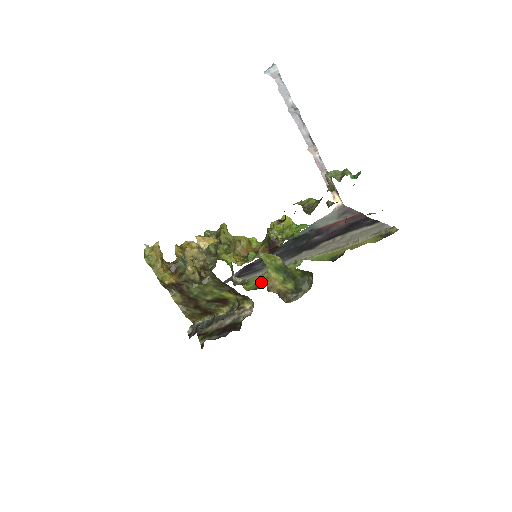
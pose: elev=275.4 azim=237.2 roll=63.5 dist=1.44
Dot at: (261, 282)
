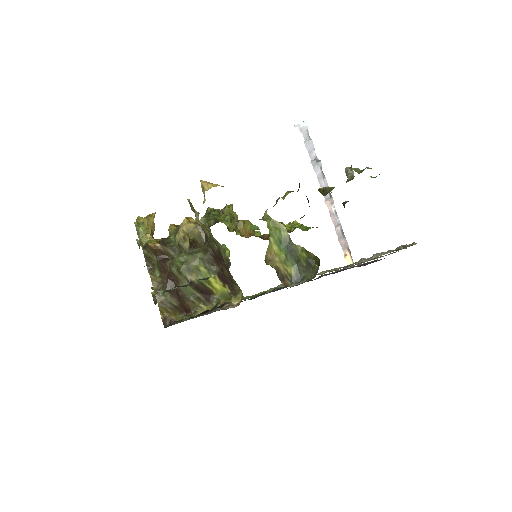
Dot at: (255, 296)
